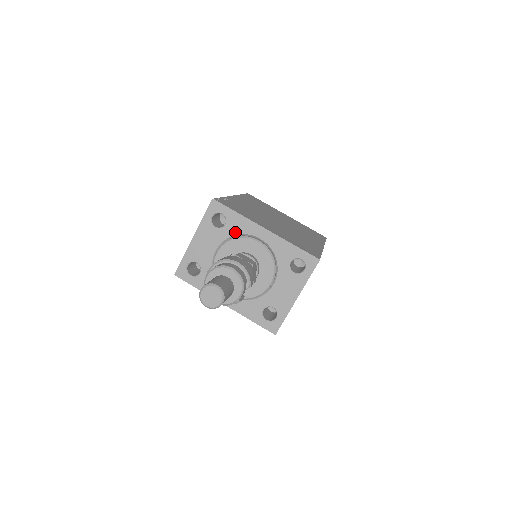
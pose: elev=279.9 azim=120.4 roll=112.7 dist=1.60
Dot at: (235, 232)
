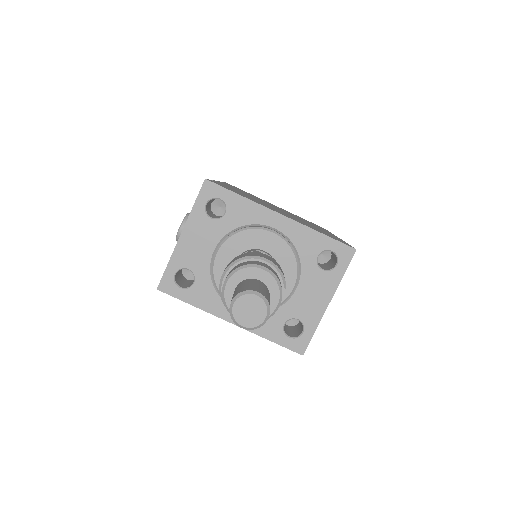
Dot at: (240, 222)
